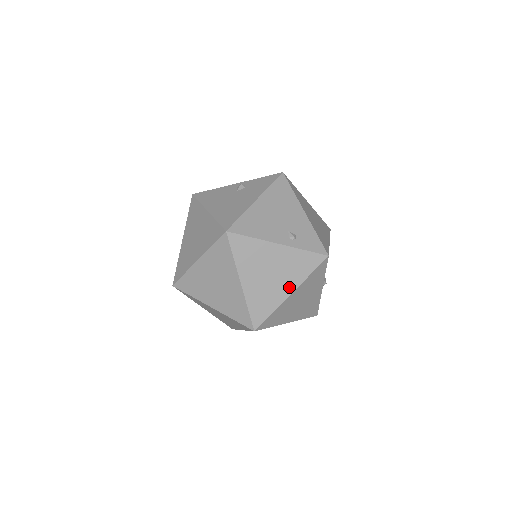
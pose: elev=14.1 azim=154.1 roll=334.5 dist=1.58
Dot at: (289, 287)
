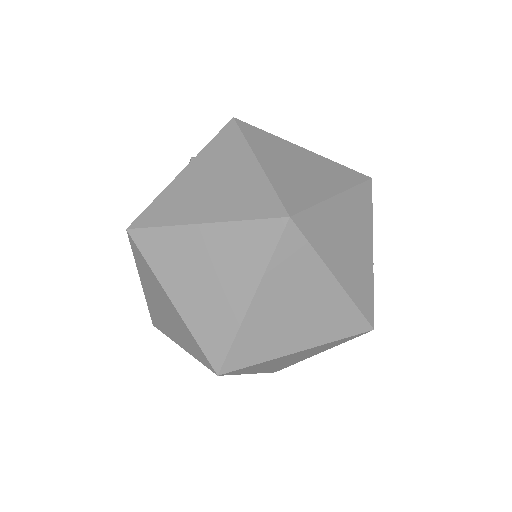
Dot at: (246, 163)
